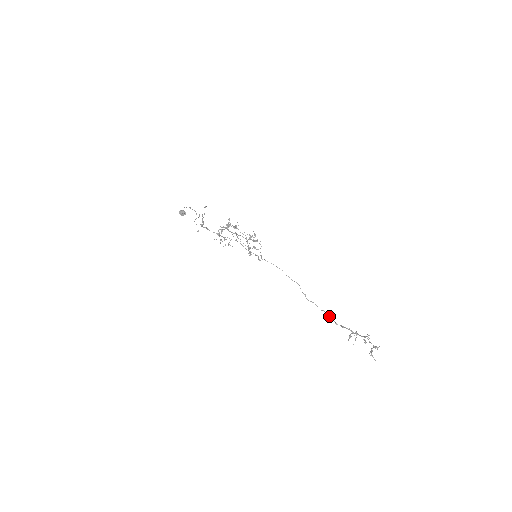
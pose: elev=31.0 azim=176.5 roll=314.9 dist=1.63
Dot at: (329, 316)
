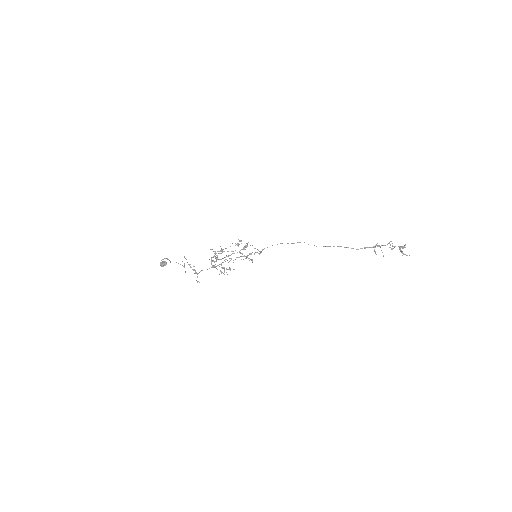
Dot at: occluded
